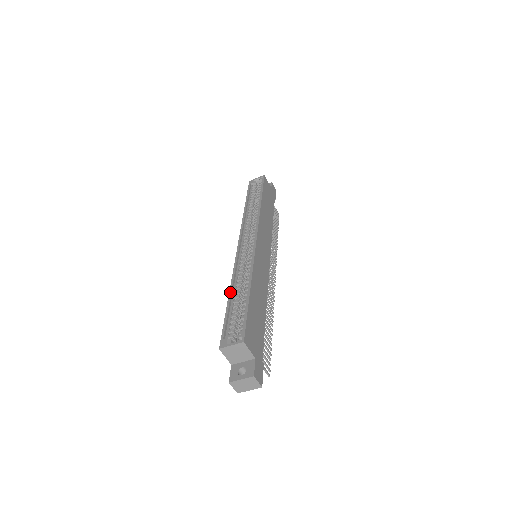
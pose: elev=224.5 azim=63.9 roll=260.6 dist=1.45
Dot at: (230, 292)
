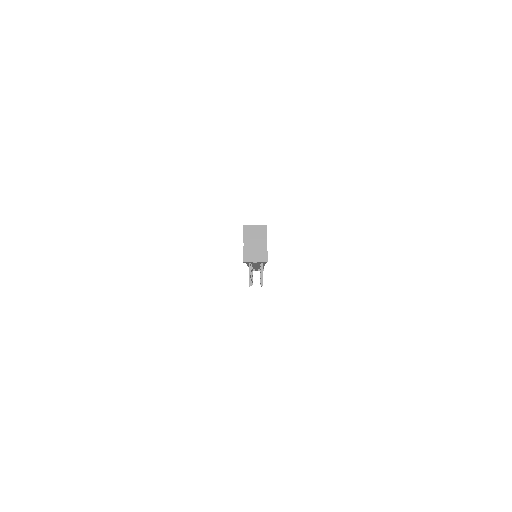
Dot at: occluded
